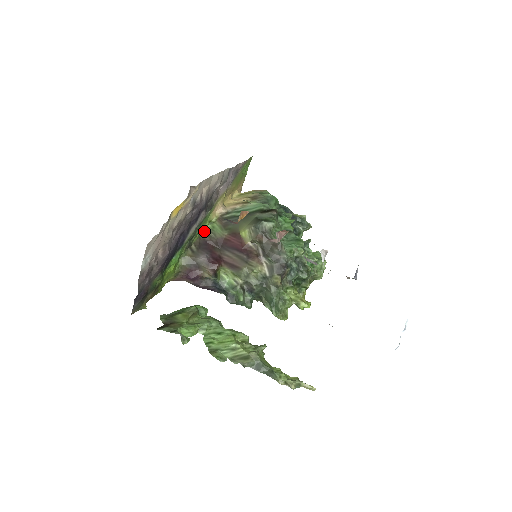
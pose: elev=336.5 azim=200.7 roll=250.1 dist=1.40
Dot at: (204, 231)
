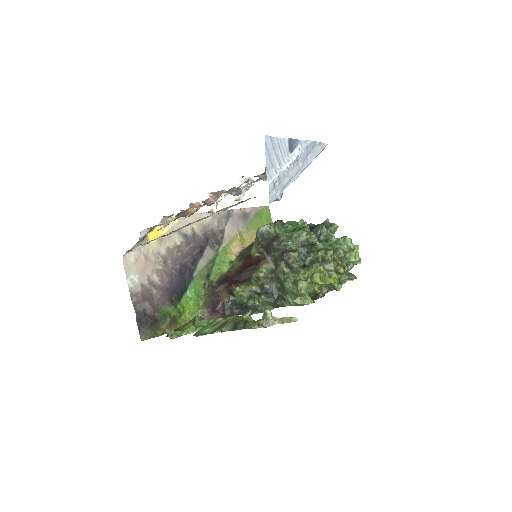
Dot at: (226, 271)
